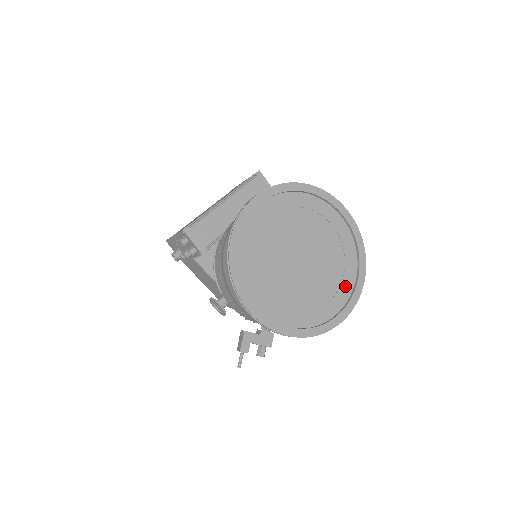
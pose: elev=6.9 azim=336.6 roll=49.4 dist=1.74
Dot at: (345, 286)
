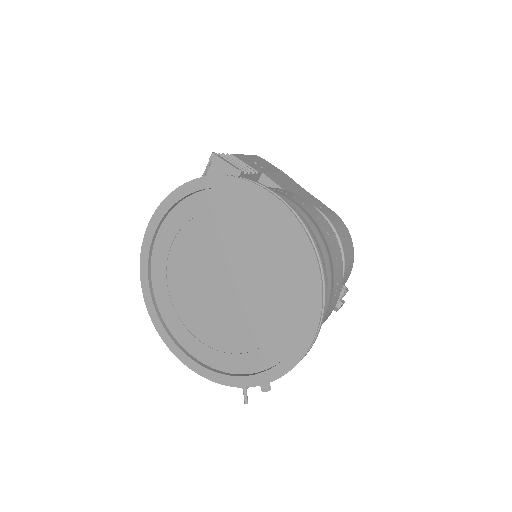
Dot at: (296, 304)
